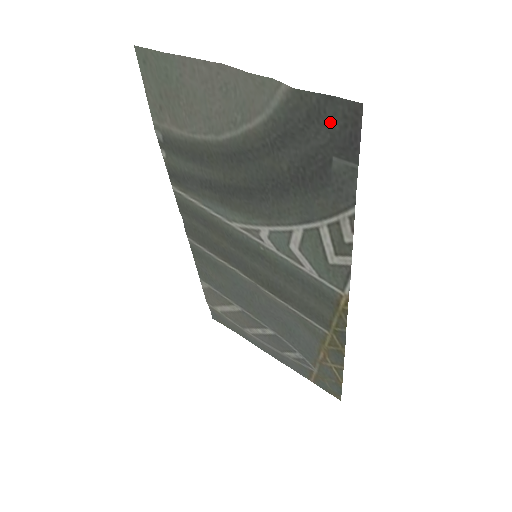
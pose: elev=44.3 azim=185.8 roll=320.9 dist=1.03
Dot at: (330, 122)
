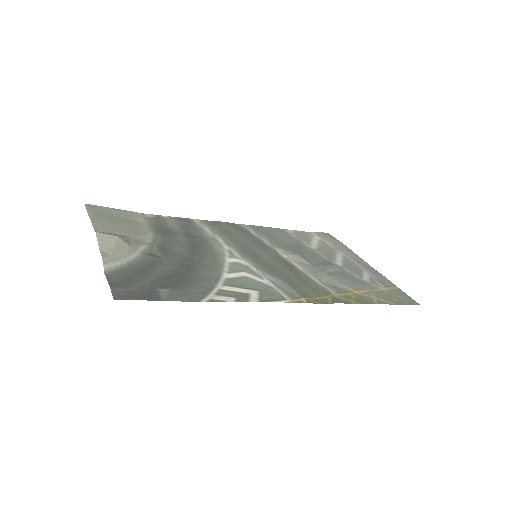
Dot at: (130, 286)
